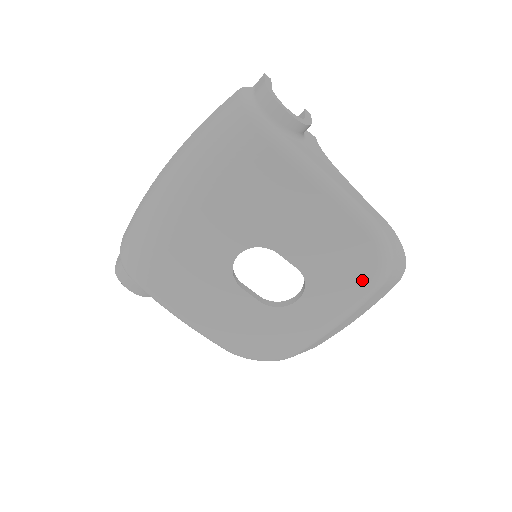
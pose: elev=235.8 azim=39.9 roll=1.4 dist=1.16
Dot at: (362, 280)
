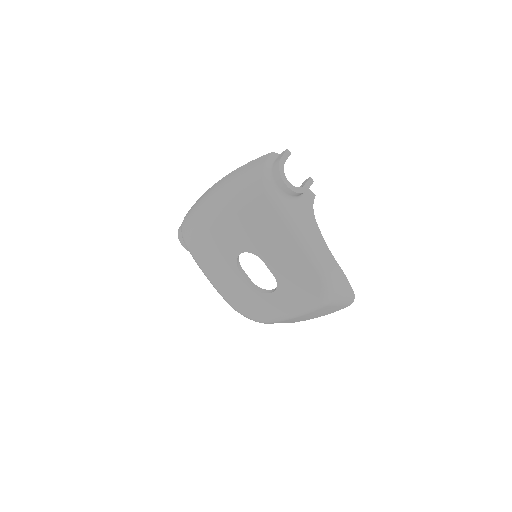
Dot at: (311, 297)
